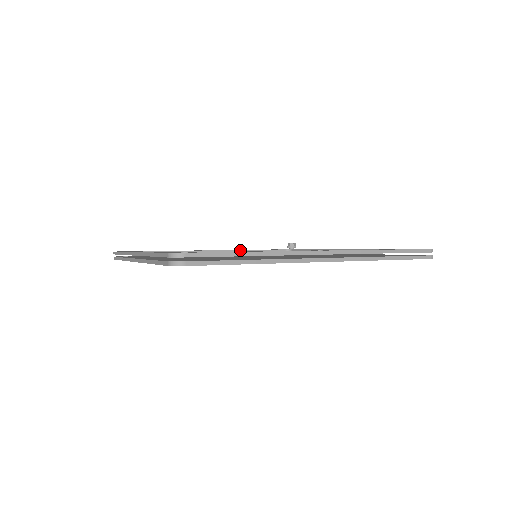
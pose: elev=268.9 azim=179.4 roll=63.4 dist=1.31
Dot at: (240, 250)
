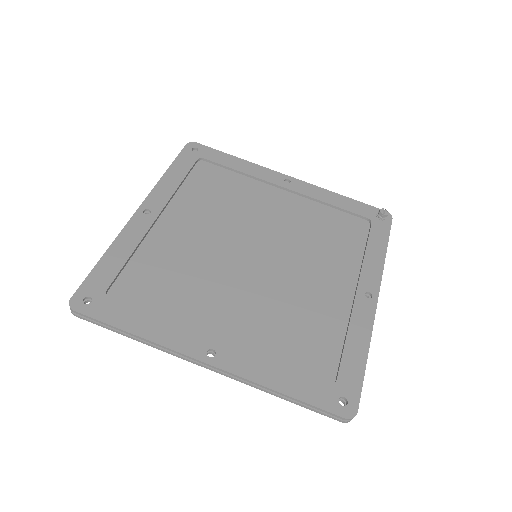
Dot at: (309, 197)
